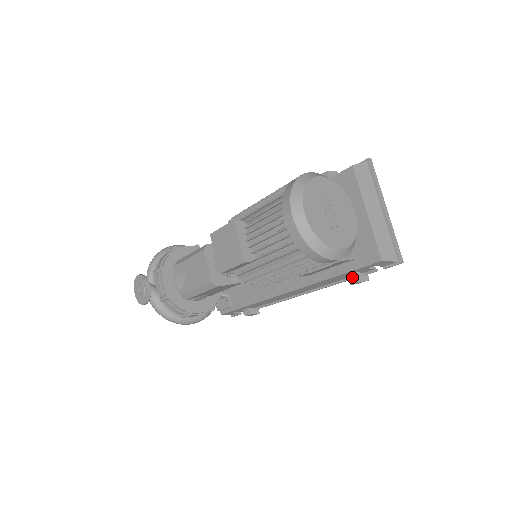
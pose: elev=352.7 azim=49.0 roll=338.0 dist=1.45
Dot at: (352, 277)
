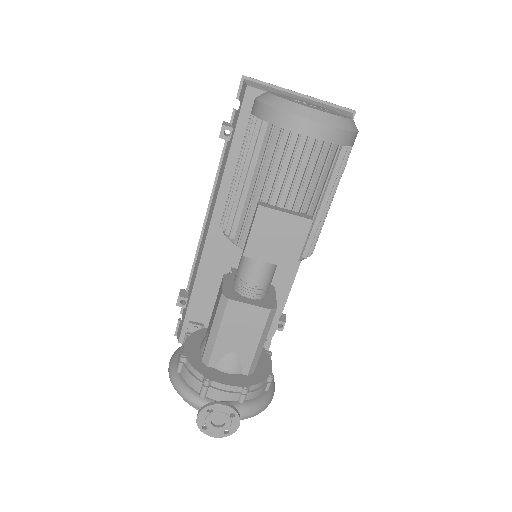
Dot at: occluded
